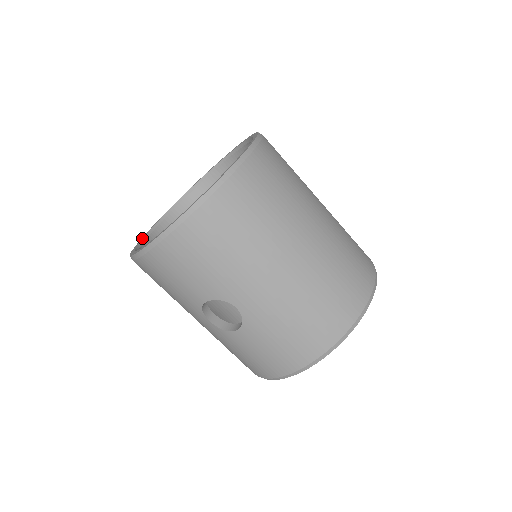
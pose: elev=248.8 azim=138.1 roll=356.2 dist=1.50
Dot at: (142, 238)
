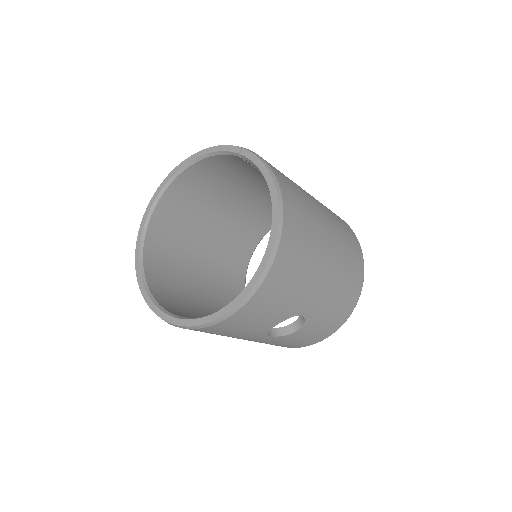
Dot at: (149, 297)
